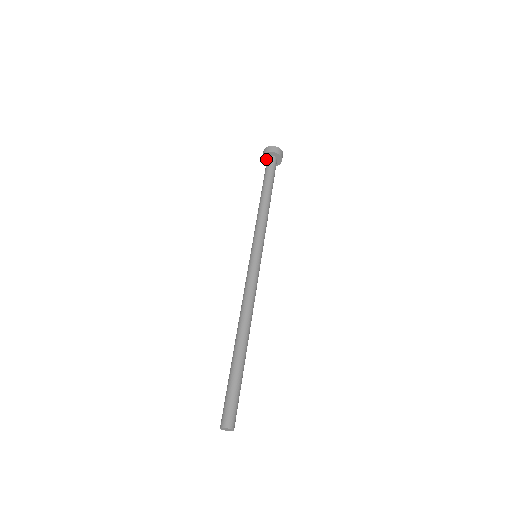
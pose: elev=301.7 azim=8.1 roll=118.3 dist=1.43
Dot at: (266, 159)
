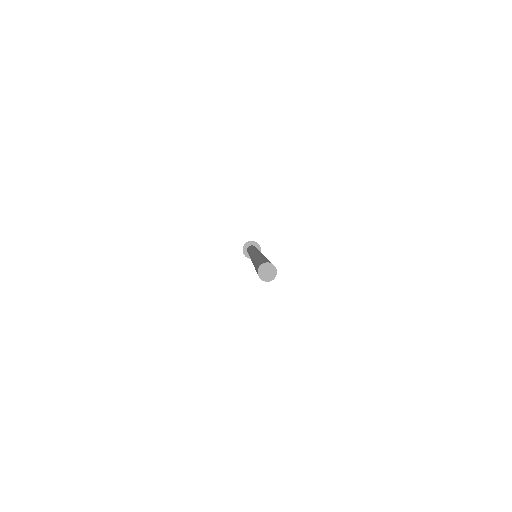
Dot at: occluded
